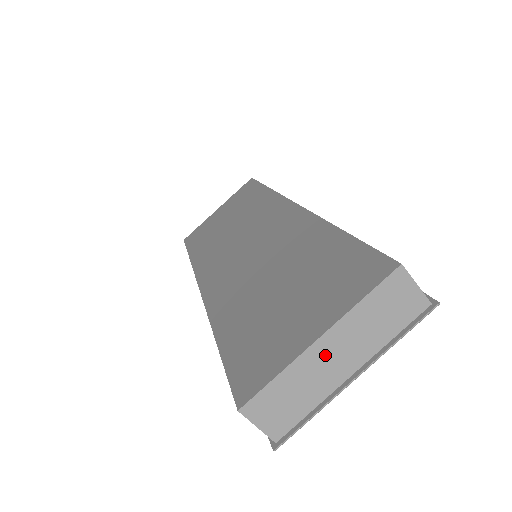
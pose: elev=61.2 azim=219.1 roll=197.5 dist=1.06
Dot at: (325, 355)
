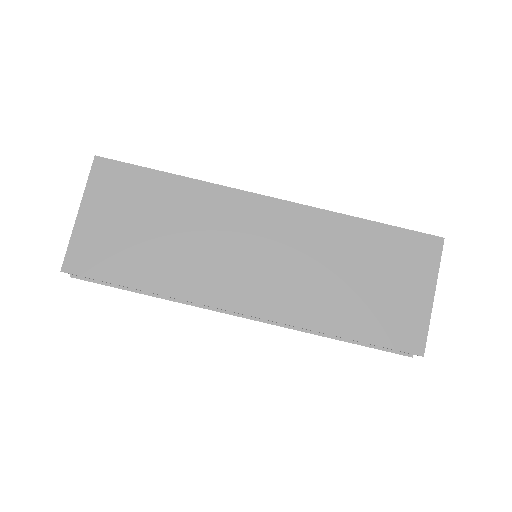
Dot at: occluded
